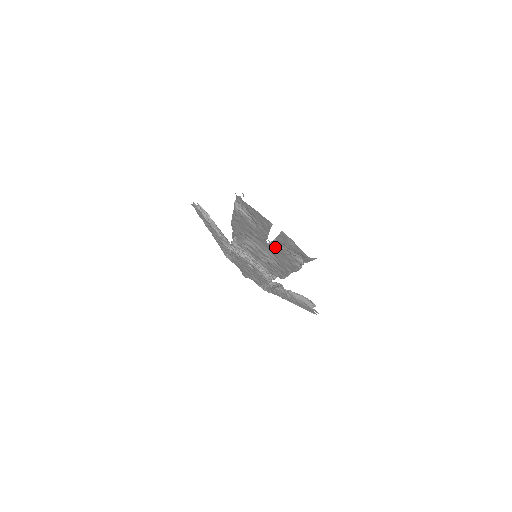
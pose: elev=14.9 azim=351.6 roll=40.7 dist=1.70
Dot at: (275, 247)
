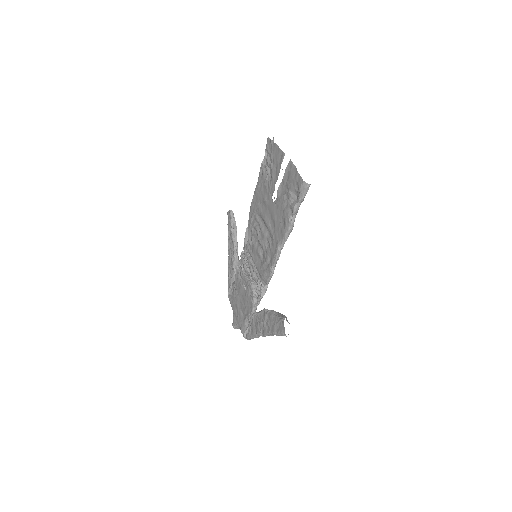
Dot at: (277, 202)
